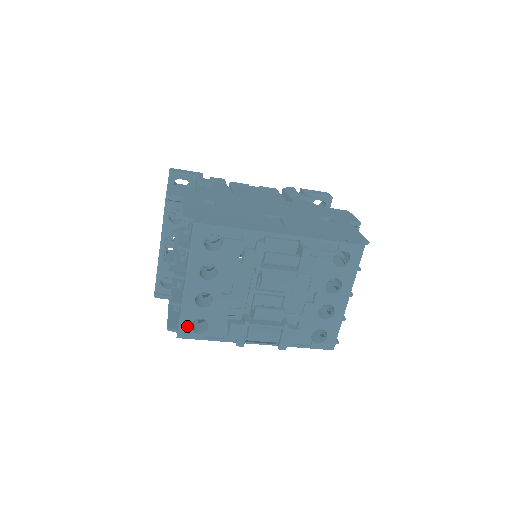
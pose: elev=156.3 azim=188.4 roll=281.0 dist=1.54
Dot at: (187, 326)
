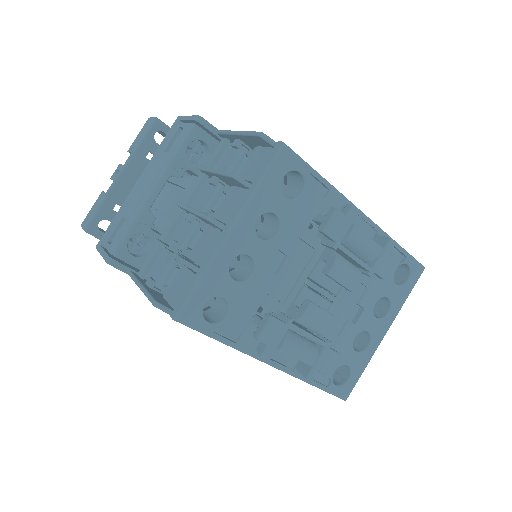
Dot at: (200, 303)
